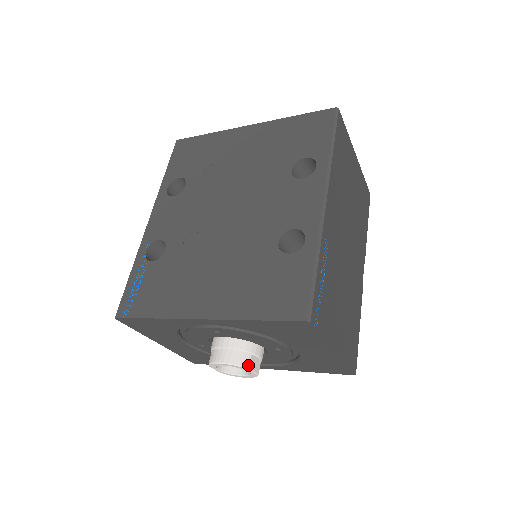
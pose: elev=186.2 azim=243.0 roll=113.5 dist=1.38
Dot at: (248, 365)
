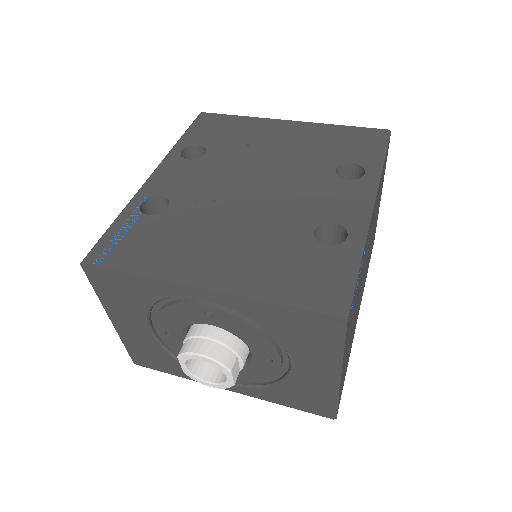
Dot at: (231, 367)
